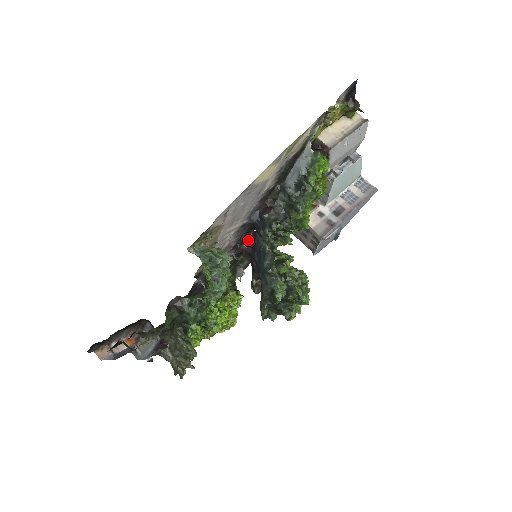
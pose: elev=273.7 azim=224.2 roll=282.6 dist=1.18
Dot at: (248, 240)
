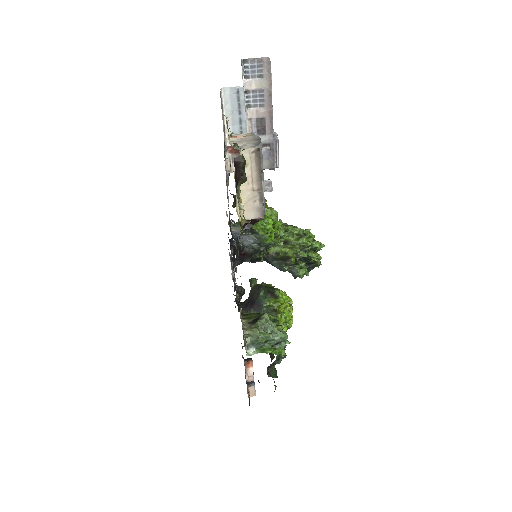
Dot at: (235, 248)
